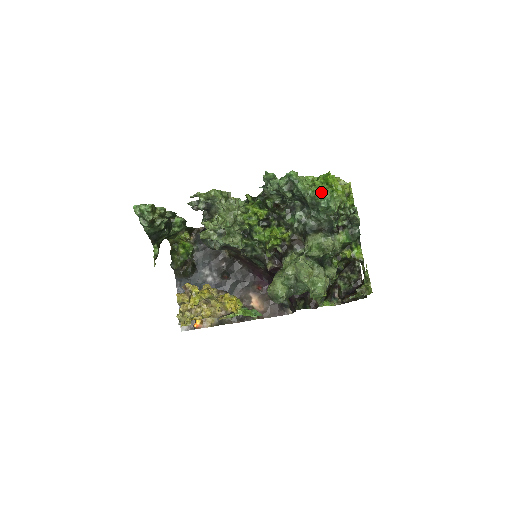
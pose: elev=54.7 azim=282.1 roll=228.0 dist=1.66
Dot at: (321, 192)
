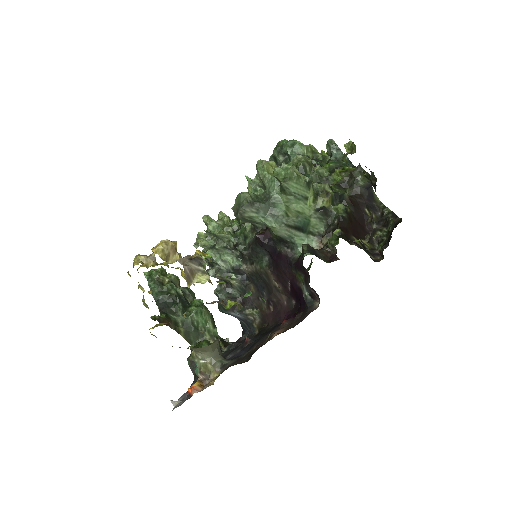
Dot at: (283, 140)
